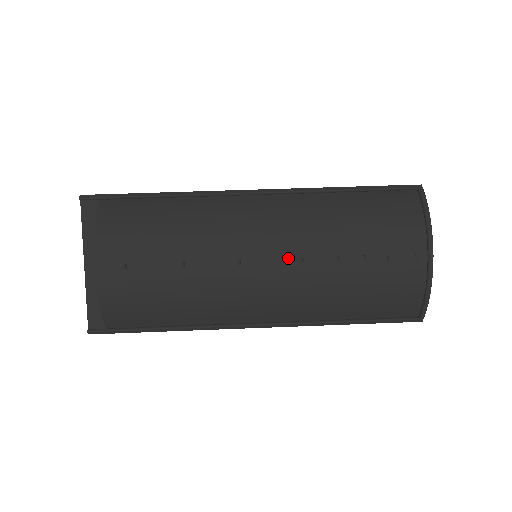
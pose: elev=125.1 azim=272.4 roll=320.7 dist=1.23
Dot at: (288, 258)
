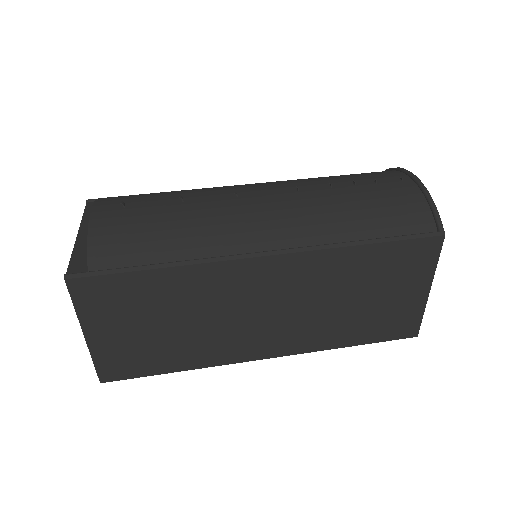
Dot at: (283, 190)
